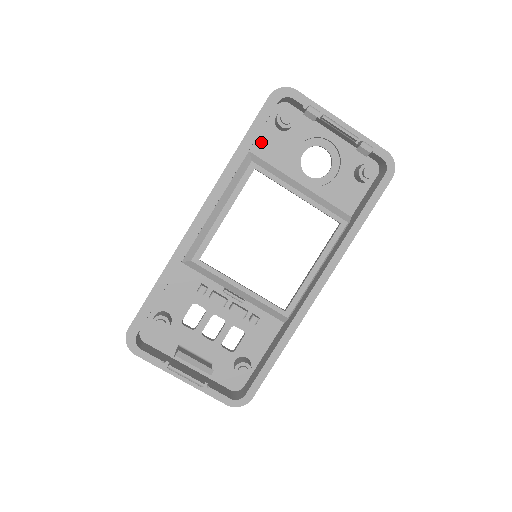
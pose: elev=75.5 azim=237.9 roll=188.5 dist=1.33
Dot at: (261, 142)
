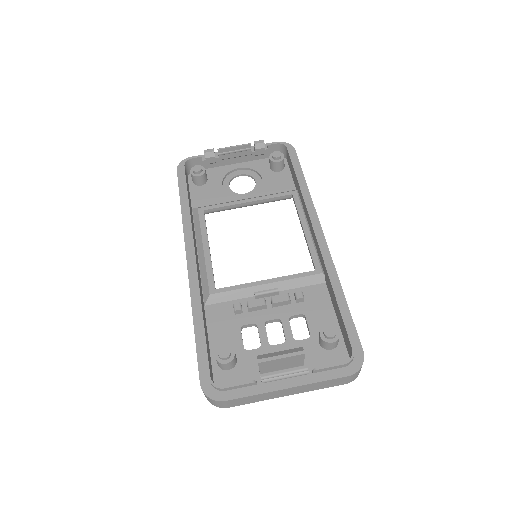
Dot at: (195, 199)
